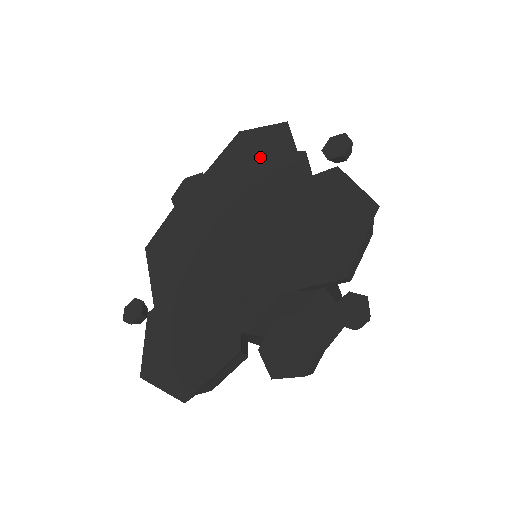
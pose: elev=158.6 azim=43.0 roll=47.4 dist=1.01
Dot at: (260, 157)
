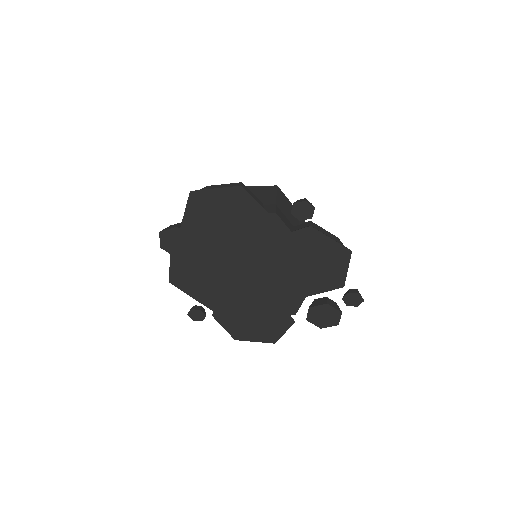
Dot at: (233, 217)
